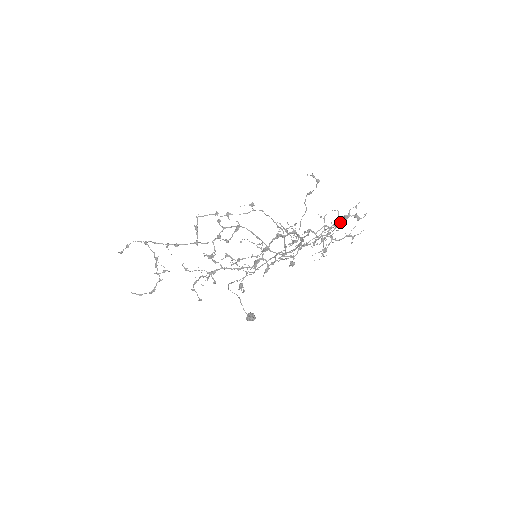
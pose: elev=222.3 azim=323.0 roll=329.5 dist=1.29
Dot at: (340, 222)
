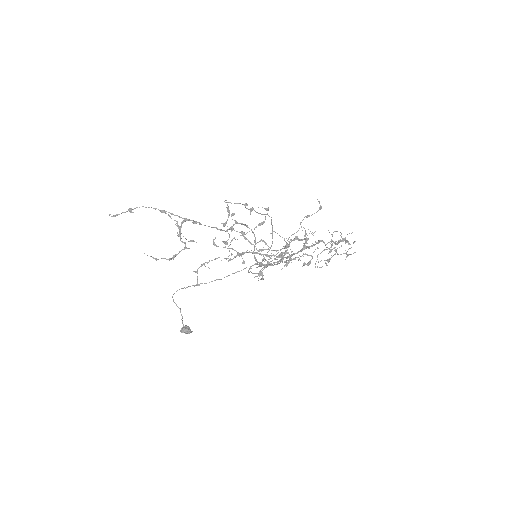
Dot at: occluded
